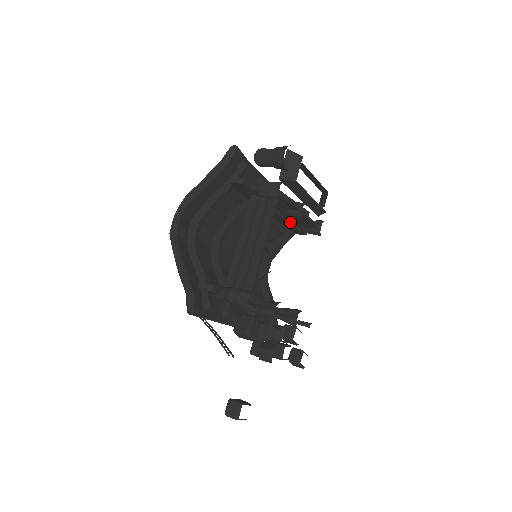
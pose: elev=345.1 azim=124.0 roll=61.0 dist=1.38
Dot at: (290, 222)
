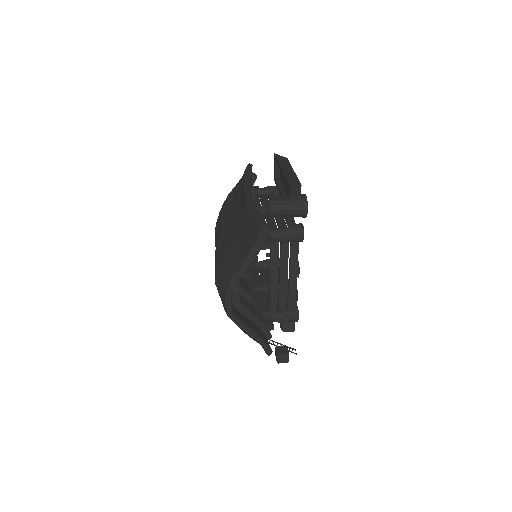
Dot at: occluded
